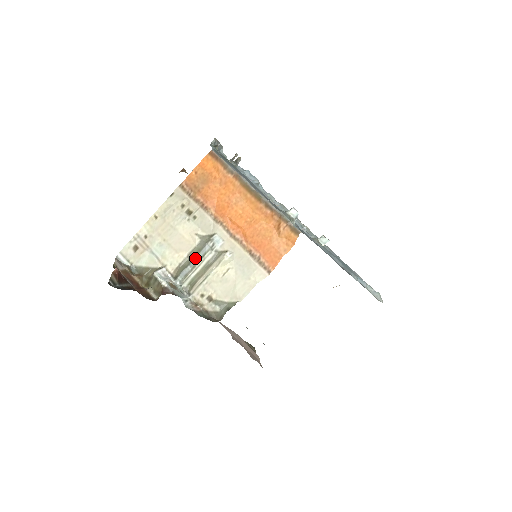
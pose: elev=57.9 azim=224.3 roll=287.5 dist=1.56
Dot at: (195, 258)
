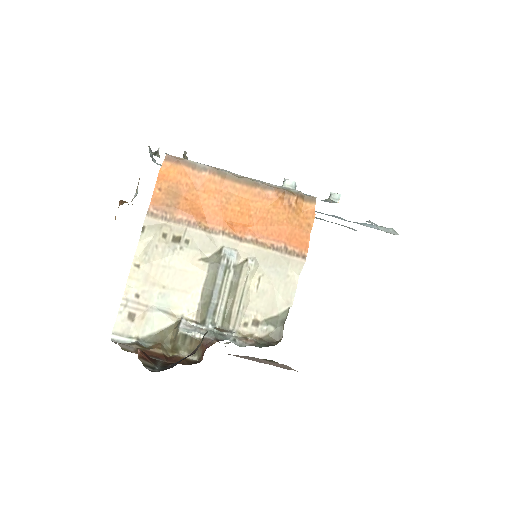
Dot at: (215, 287)
